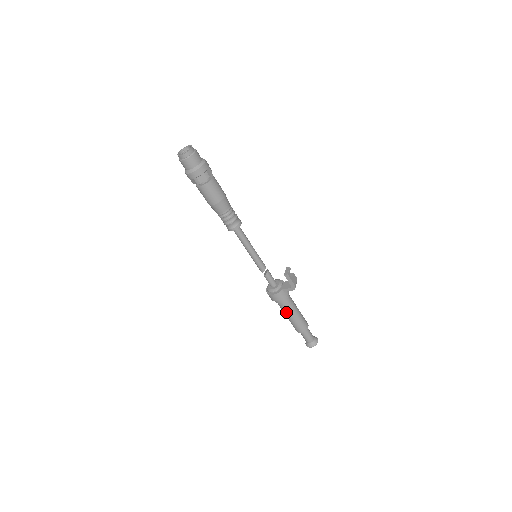
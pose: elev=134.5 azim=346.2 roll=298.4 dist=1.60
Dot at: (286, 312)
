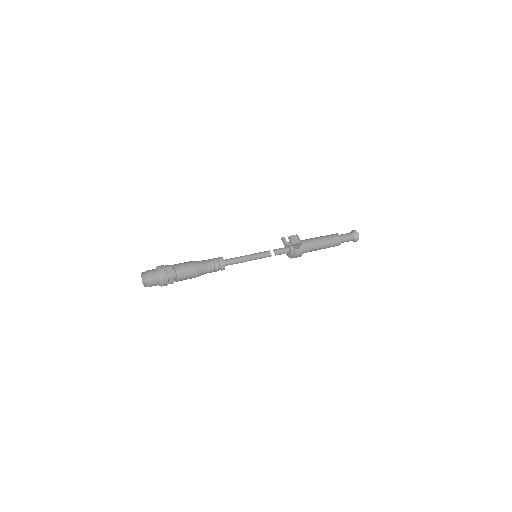
Dot at: occluded
